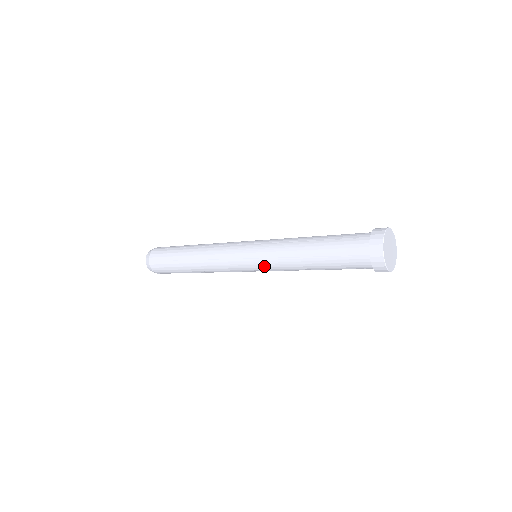
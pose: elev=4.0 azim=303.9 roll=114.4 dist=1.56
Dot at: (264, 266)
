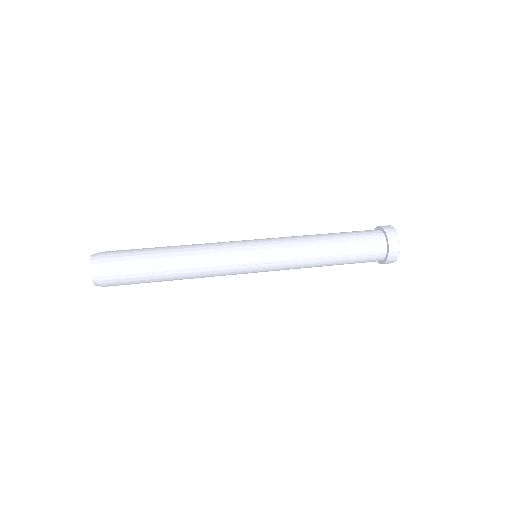
Dot at: (276, 269)
